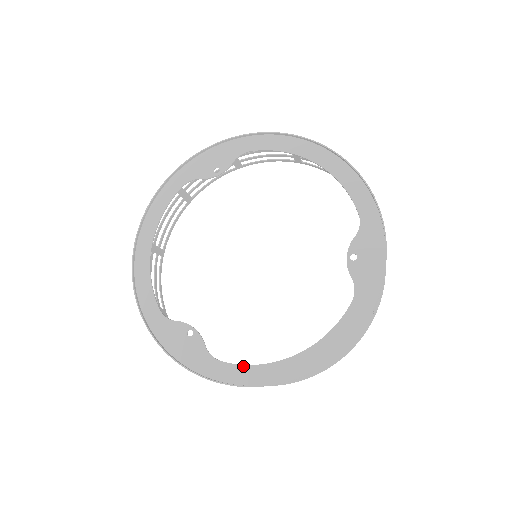
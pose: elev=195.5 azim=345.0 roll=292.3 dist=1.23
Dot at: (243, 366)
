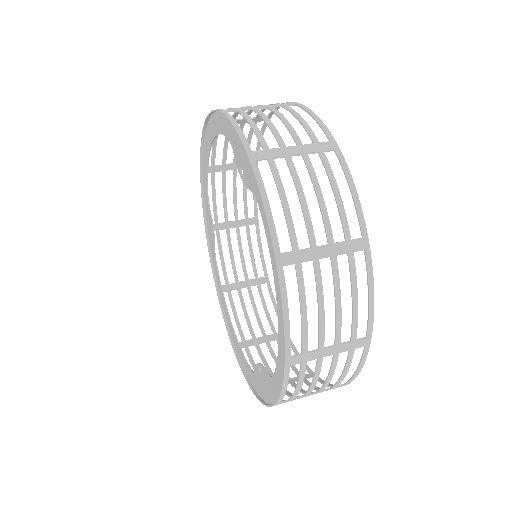
Dot at: (220, 284)
